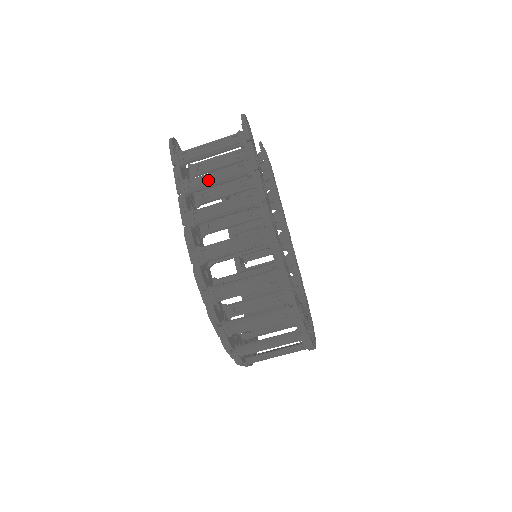
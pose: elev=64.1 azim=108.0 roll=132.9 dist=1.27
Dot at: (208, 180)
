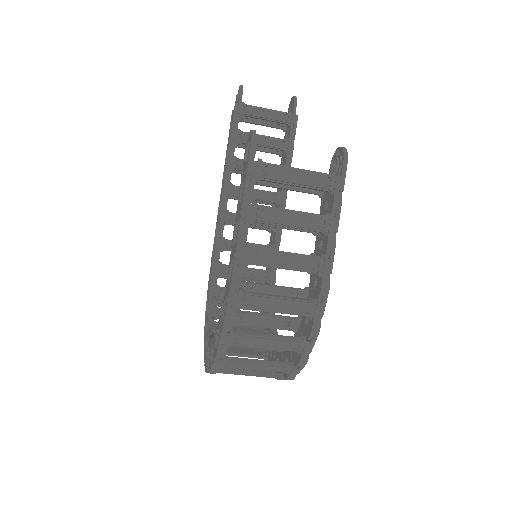
Dot at: (281, 218)
